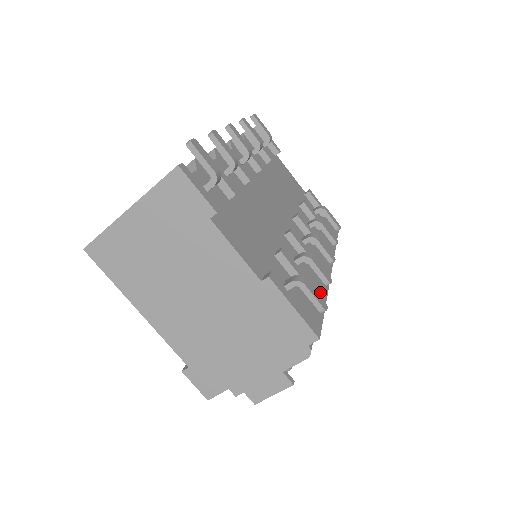
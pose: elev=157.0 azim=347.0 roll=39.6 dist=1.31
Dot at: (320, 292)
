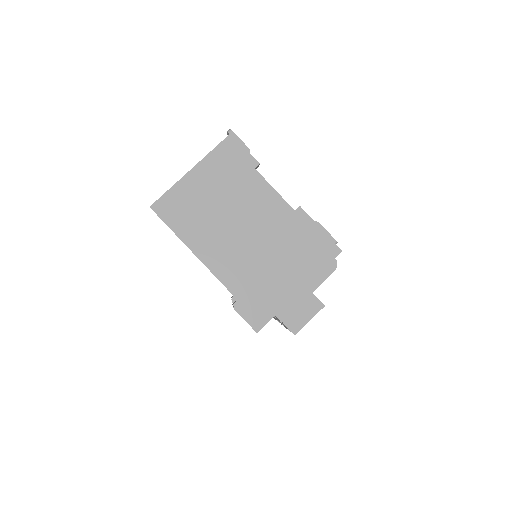
Dot at: occluded
